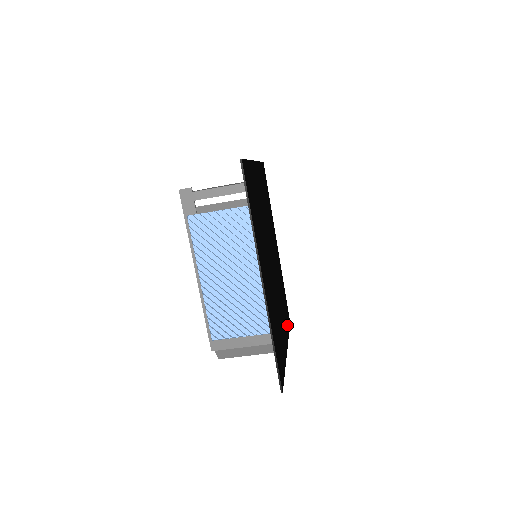
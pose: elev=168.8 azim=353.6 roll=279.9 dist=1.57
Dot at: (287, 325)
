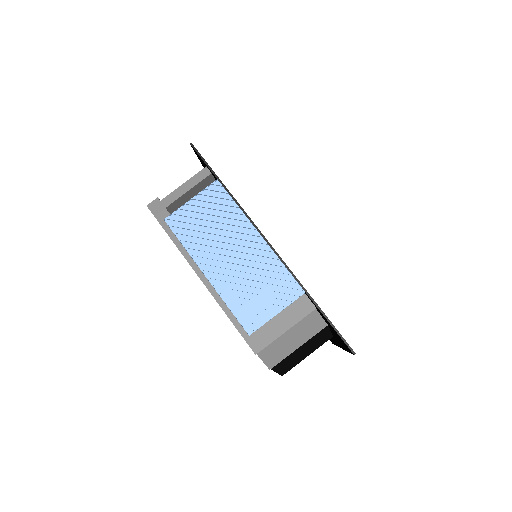
Dot at: occluded
